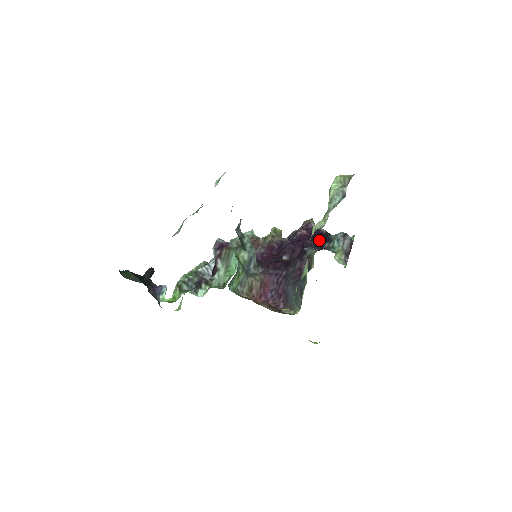
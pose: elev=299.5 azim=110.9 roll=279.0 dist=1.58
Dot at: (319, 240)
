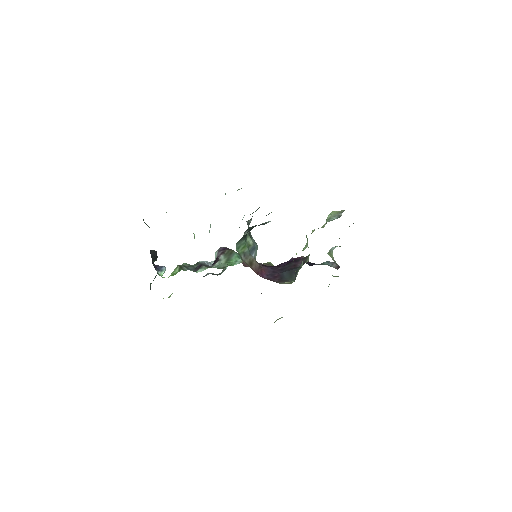
Dot at: occluded
